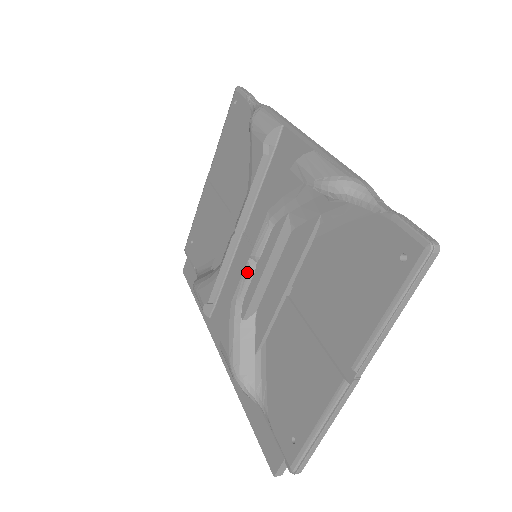
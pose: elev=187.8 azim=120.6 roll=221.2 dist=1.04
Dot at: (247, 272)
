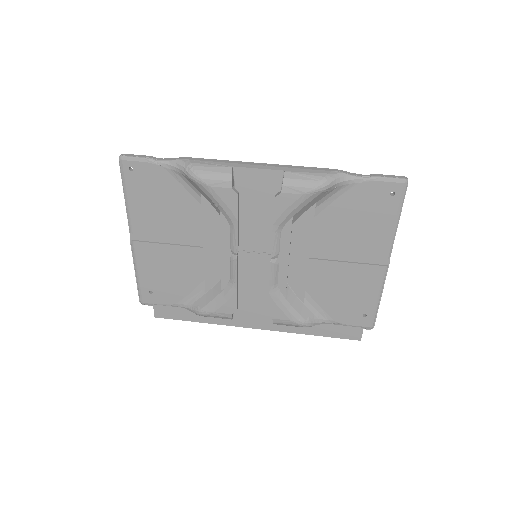
Dot at: (274, 268)
